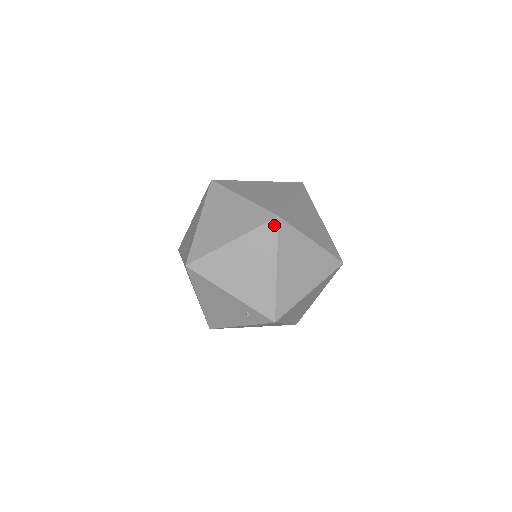
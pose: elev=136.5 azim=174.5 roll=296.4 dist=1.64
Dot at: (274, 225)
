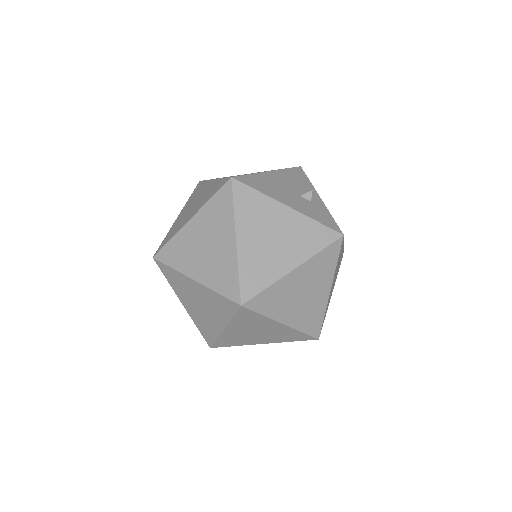
Dot at: (245, 311)
